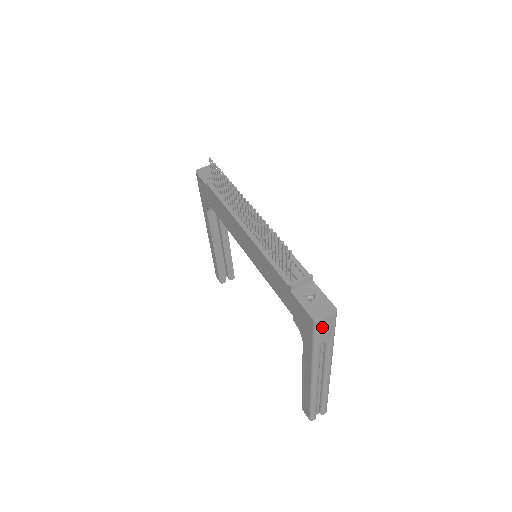
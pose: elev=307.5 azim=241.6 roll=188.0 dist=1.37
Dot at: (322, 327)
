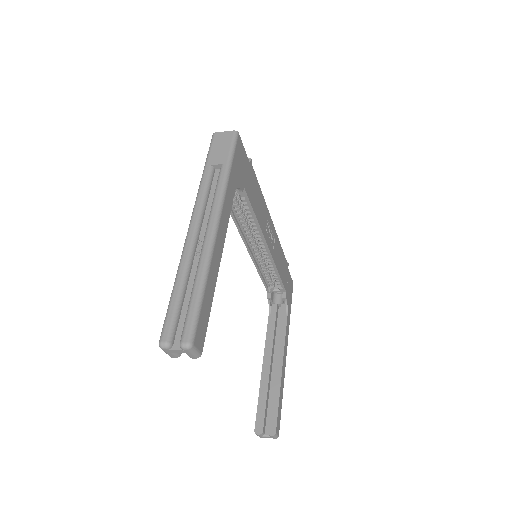
Dot at: (217, 142)
